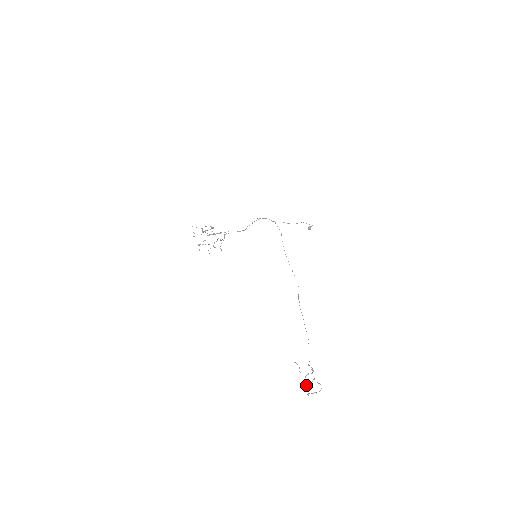
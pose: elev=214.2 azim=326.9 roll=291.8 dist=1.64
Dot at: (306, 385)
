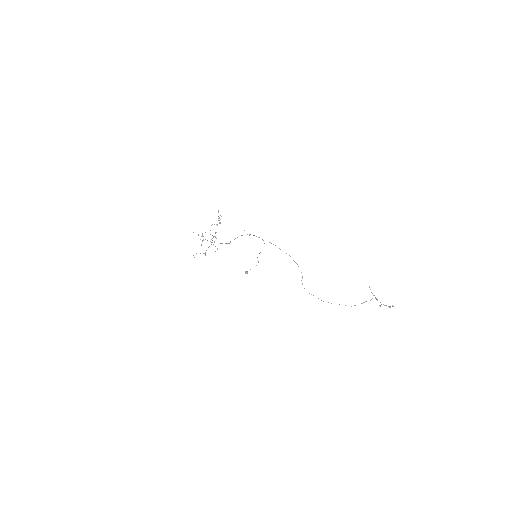
Dot at: occluded
